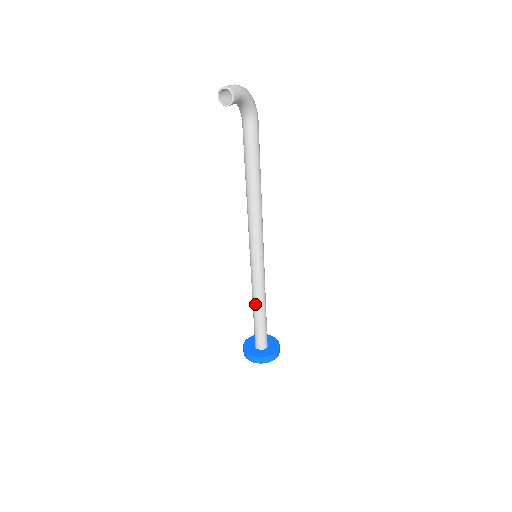
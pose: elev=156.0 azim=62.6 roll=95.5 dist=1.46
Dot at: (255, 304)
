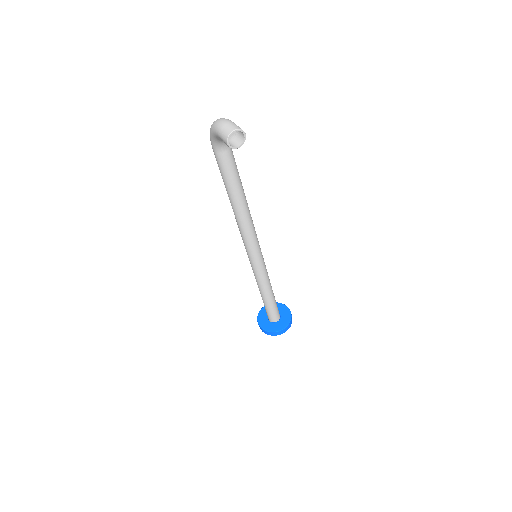
Dot at: (267, 292)
